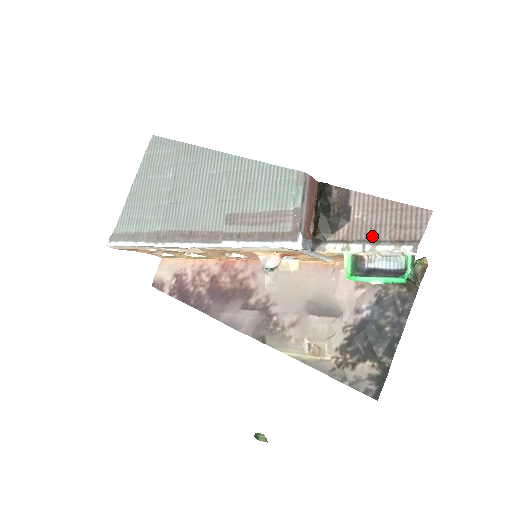
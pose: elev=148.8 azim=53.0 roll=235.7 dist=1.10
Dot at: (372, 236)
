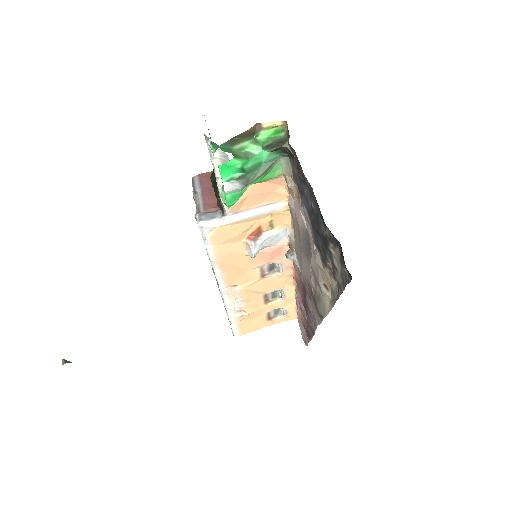
Dot at: occluded
